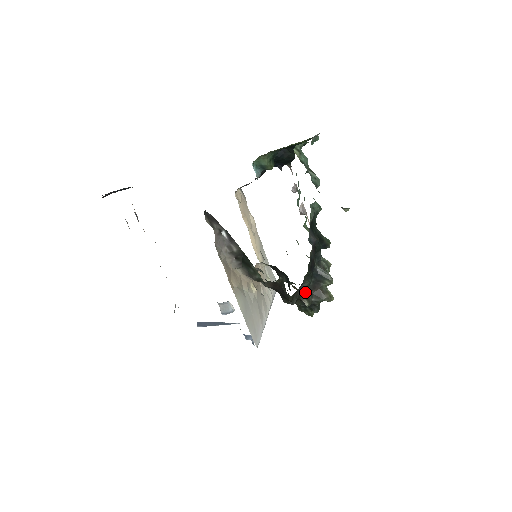
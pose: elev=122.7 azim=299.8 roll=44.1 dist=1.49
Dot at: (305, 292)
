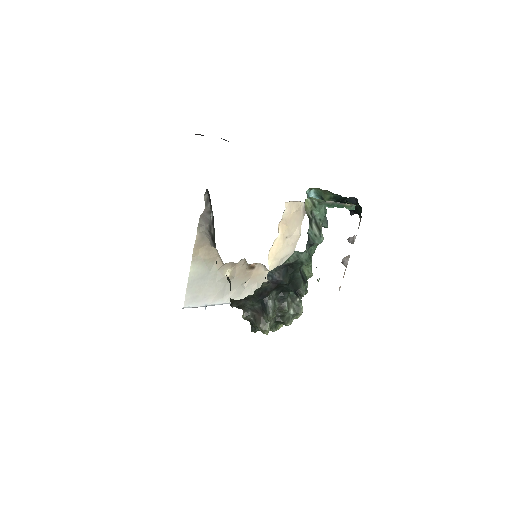
Dot at: (248, 308)
